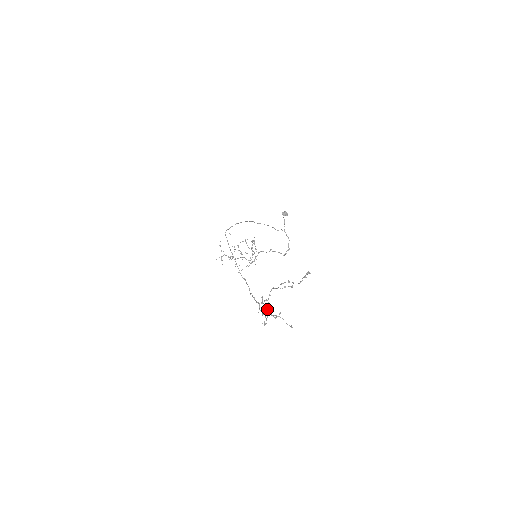
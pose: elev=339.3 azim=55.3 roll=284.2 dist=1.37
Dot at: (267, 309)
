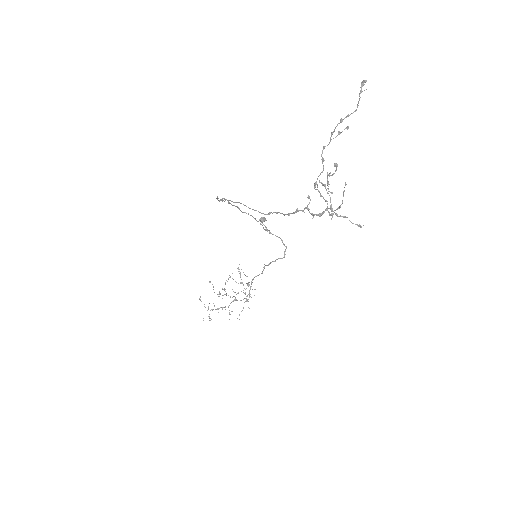
Dot at: (330, 173)
